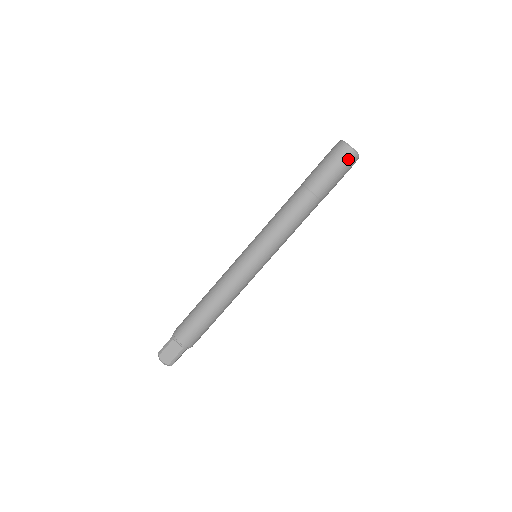
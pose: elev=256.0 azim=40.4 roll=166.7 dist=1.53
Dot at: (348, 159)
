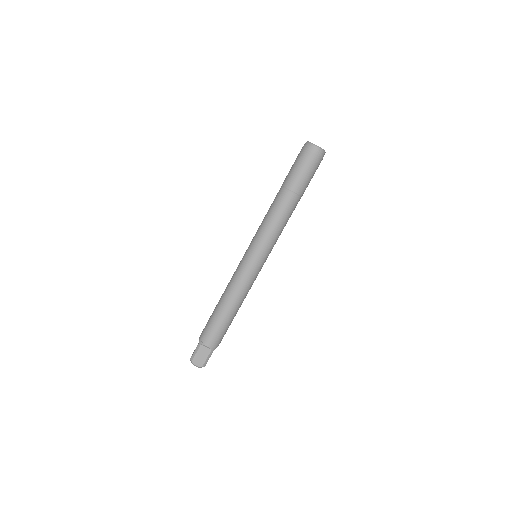
Dot at: (317, 157)
